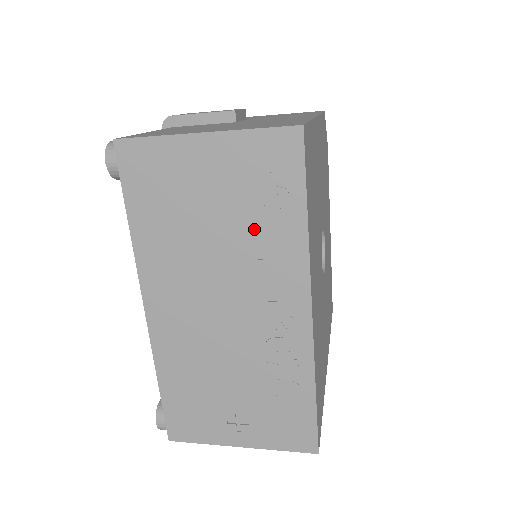
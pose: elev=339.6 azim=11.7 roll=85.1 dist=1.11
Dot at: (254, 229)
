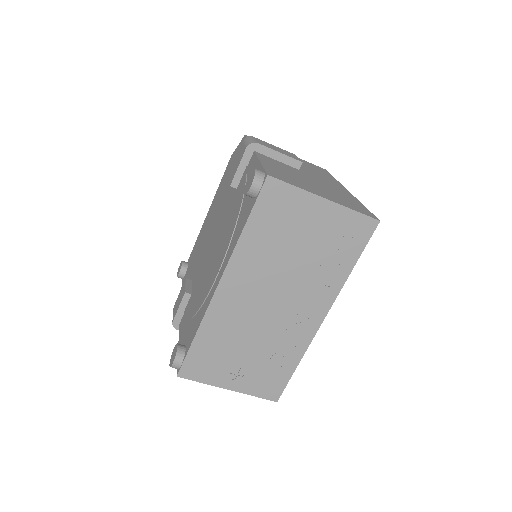
Dot at: (321, 263)
